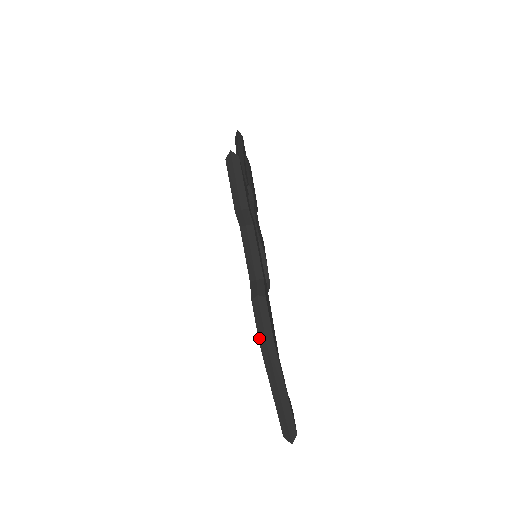
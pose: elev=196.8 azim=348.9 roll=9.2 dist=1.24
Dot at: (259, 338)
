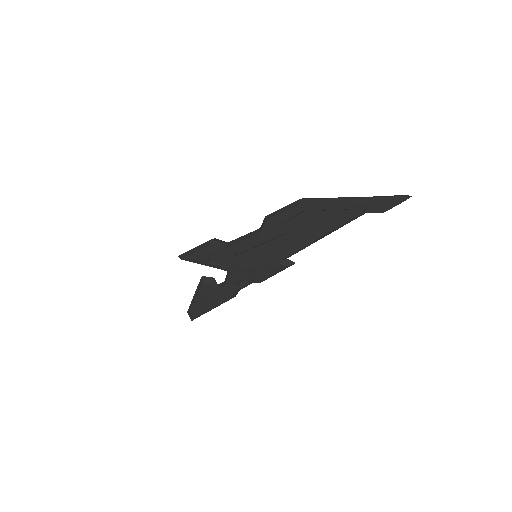
Dot at: (293, 207)
